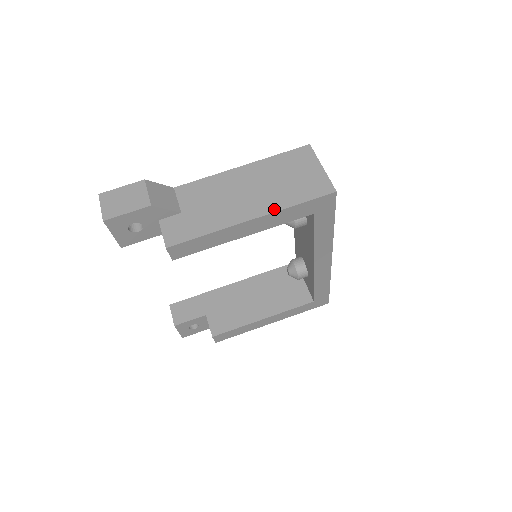
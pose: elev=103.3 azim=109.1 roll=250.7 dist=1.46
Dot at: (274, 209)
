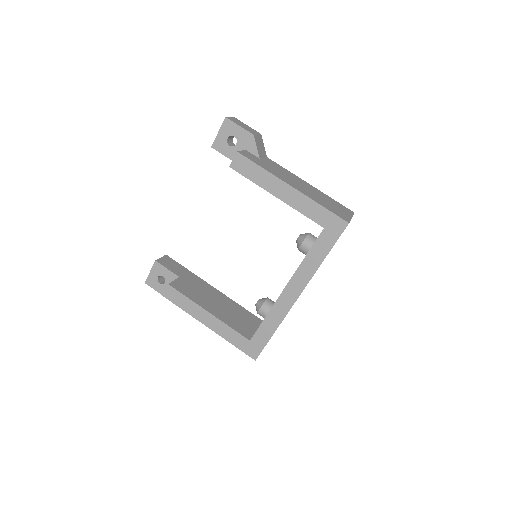
Dot at: (308, 196)
